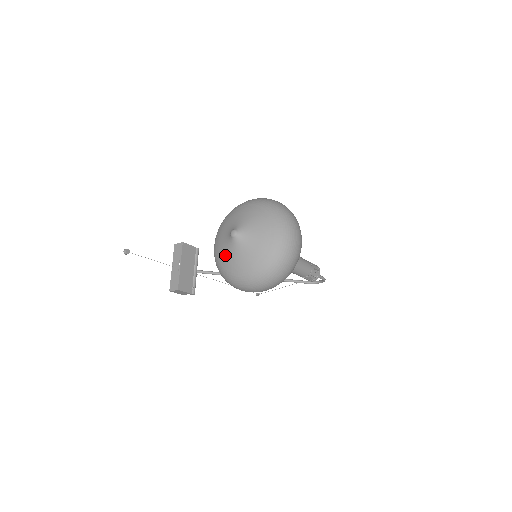
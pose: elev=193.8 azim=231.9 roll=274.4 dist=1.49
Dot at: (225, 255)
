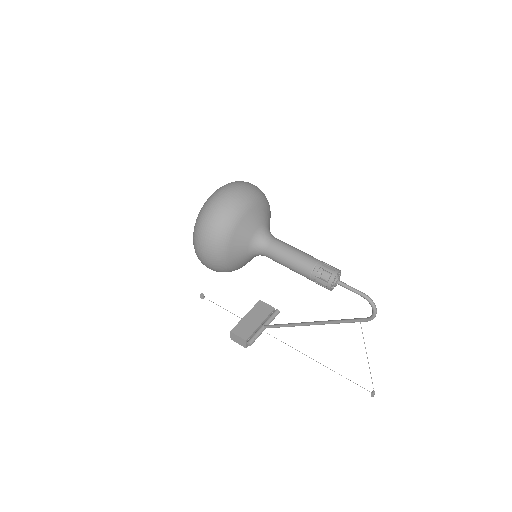
Dot at: occluded
